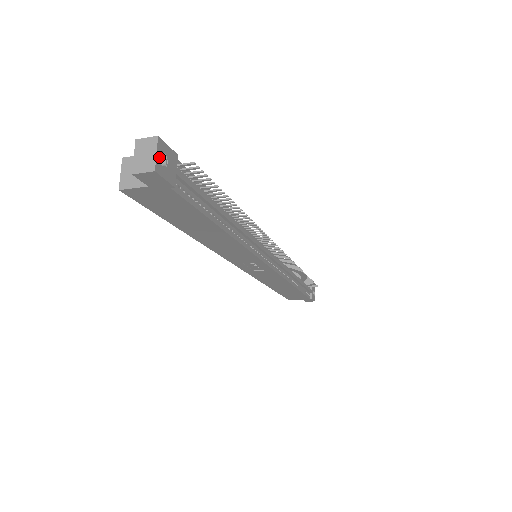
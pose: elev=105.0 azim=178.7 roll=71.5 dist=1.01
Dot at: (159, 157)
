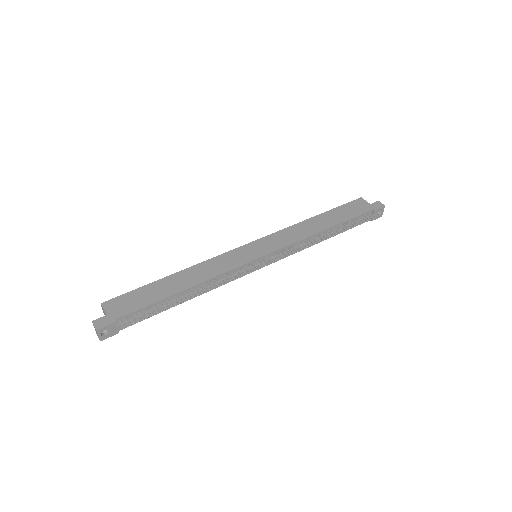
Dot at: (105, 328)
